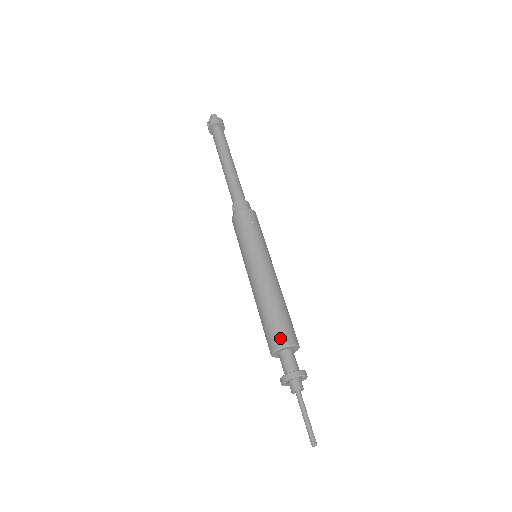
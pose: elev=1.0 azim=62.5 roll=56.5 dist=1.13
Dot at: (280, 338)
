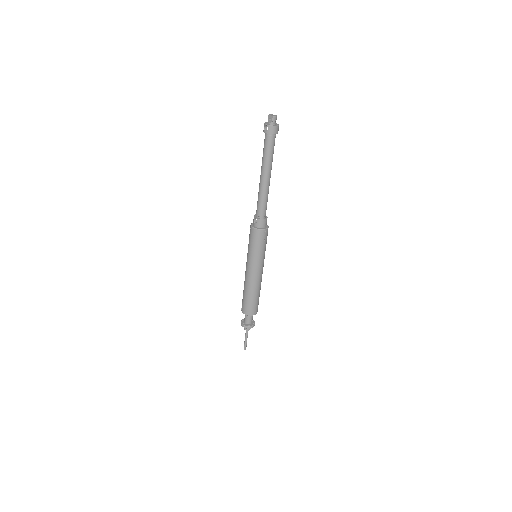
Dot at: (250, 312)
